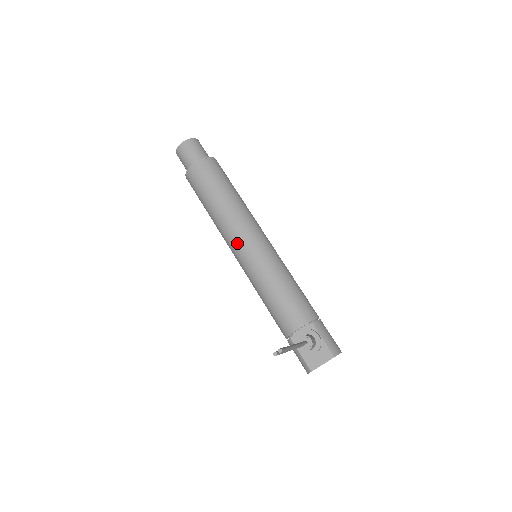
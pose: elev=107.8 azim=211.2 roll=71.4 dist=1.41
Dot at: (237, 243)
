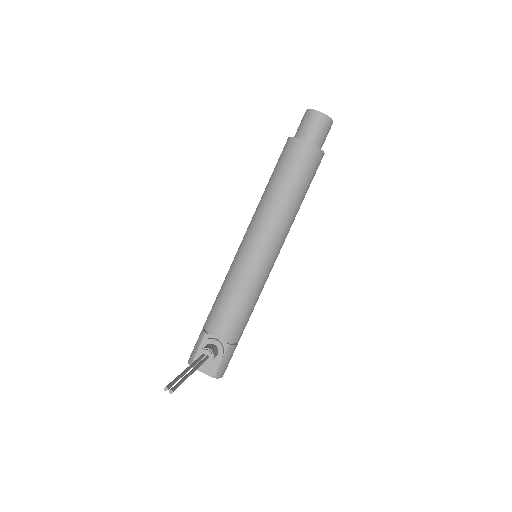
Dot at: (255, 236)
